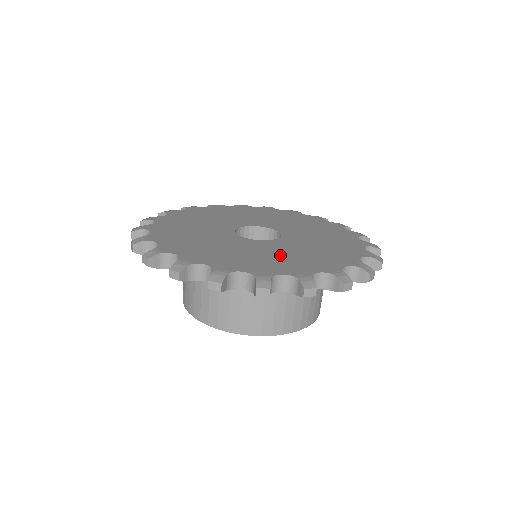
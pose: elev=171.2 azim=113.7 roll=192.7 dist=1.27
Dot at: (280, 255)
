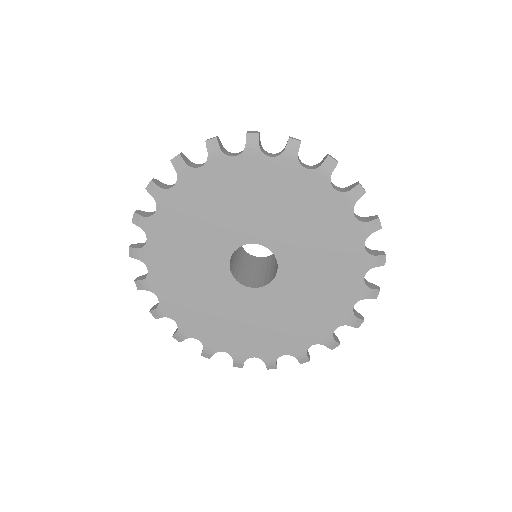
Dot at: (243, 322)
